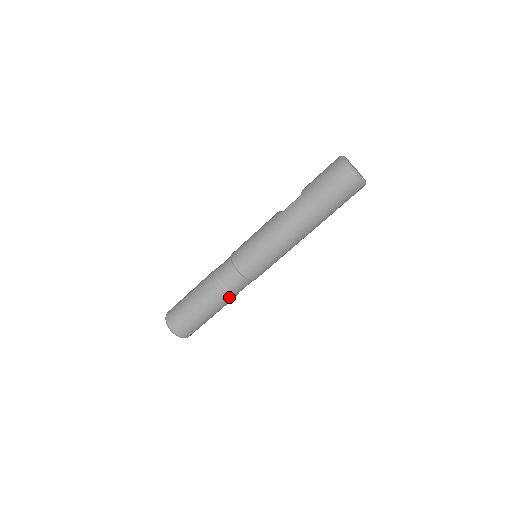
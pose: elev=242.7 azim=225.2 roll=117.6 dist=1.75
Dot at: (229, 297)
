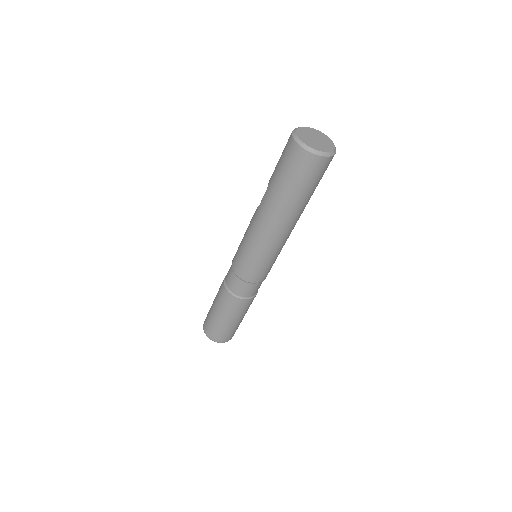
Dot at: (245, 302)
